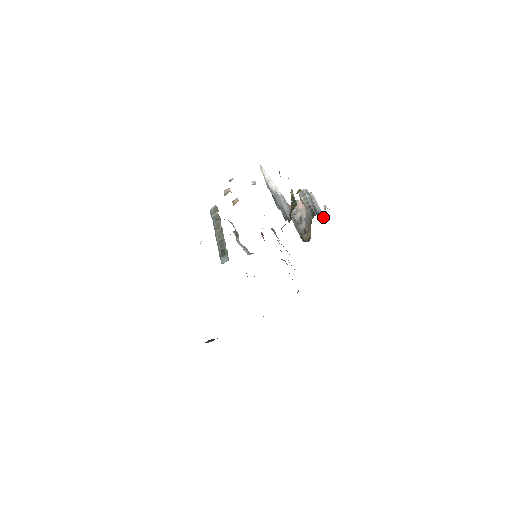
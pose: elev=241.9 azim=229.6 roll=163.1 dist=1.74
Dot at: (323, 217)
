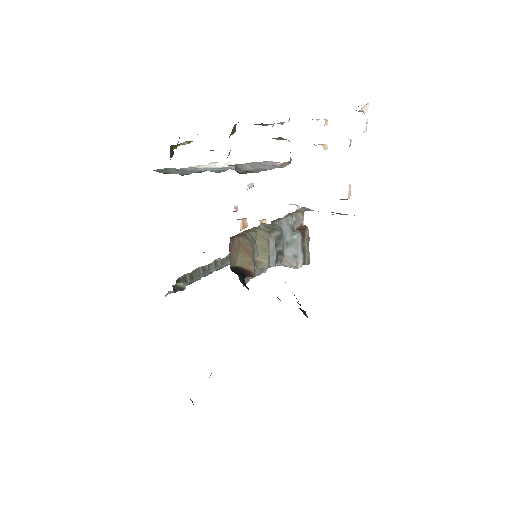
Dot at: occluded
